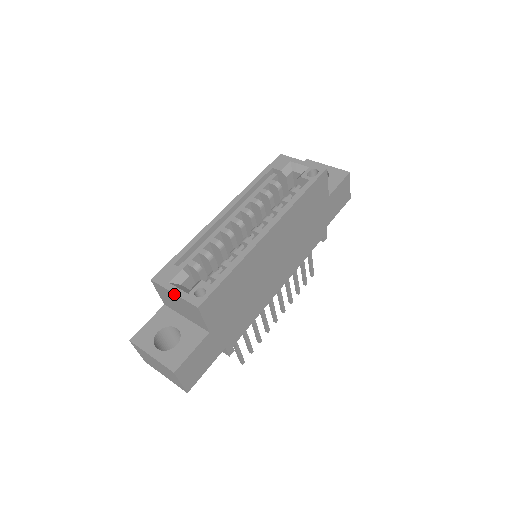
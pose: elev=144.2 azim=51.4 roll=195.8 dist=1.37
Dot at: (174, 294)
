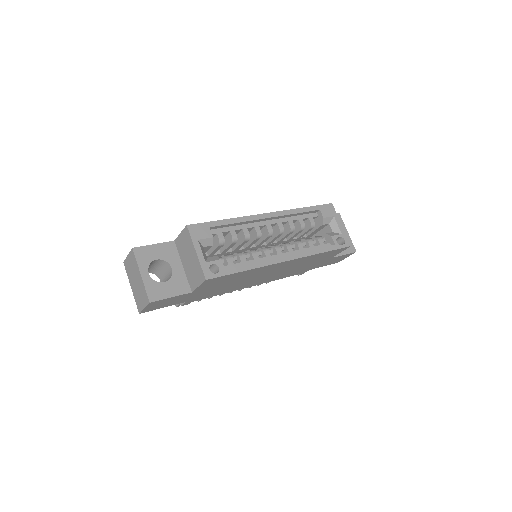
Dot at: (196, 253)
